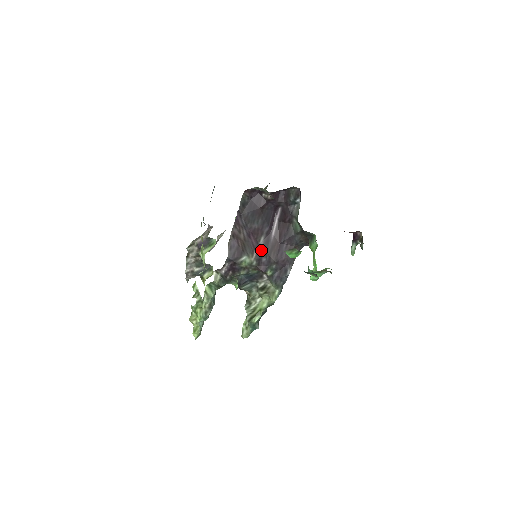
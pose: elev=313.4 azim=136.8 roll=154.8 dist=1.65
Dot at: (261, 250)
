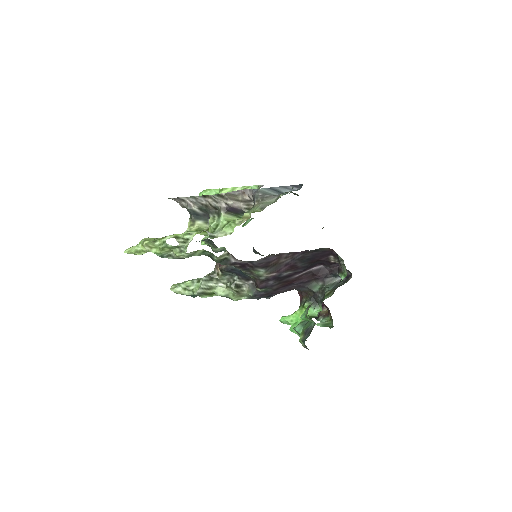
Dot at: (278, 277)
